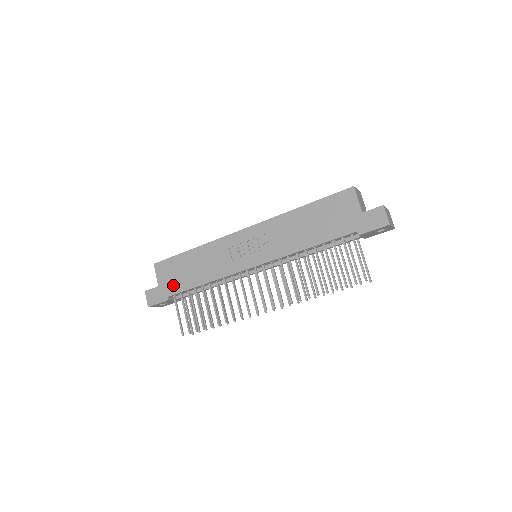
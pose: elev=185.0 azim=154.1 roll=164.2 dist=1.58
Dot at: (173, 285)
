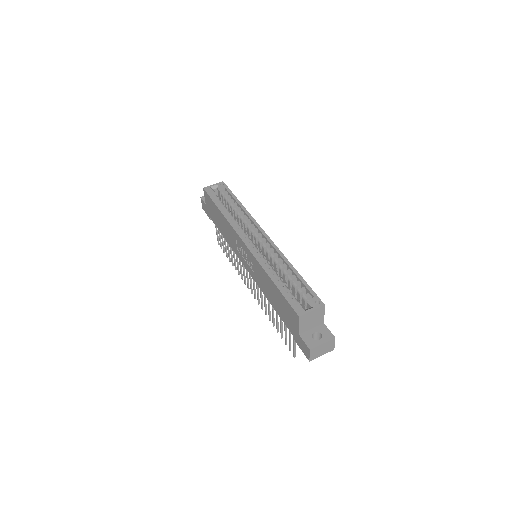
Dot at: (212, 216)
